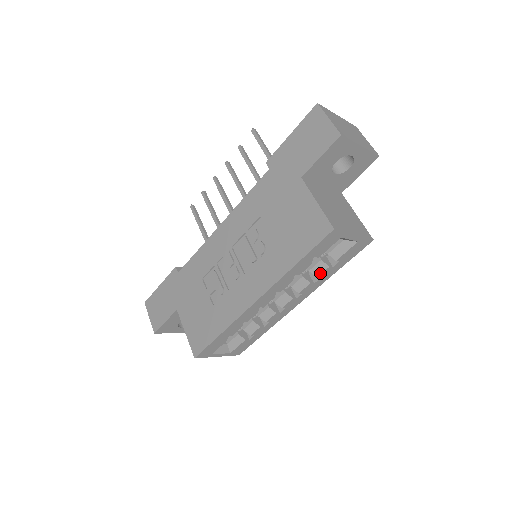
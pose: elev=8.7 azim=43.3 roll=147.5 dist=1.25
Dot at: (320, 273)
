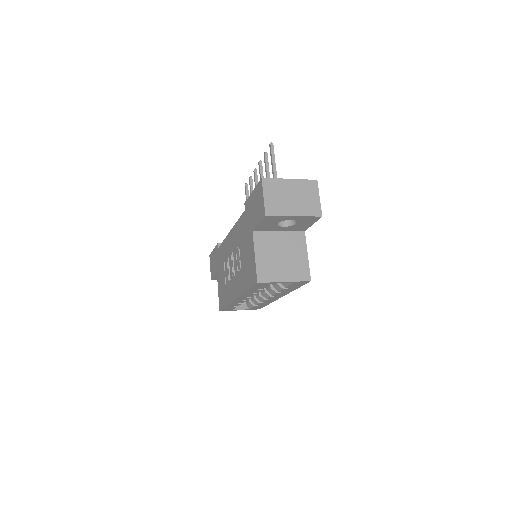
Dot at: (280, 290)
